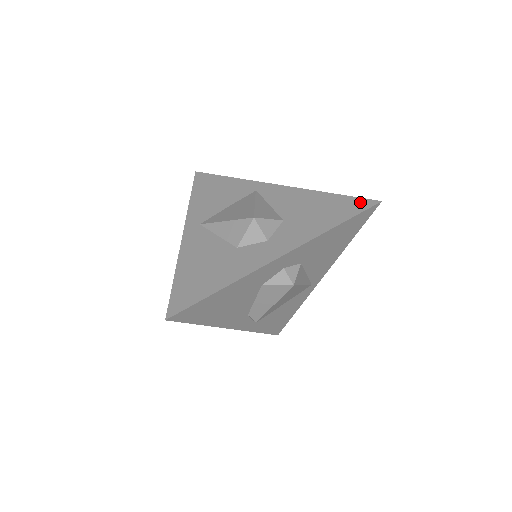
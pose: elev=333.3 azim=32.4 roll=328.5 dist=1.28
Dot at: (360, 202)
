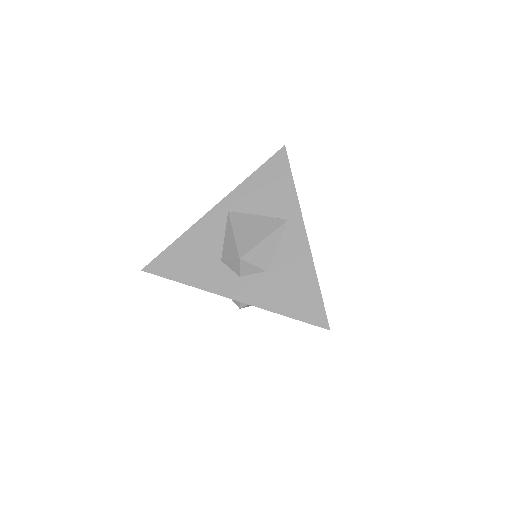
Dot at: (319, 314)
